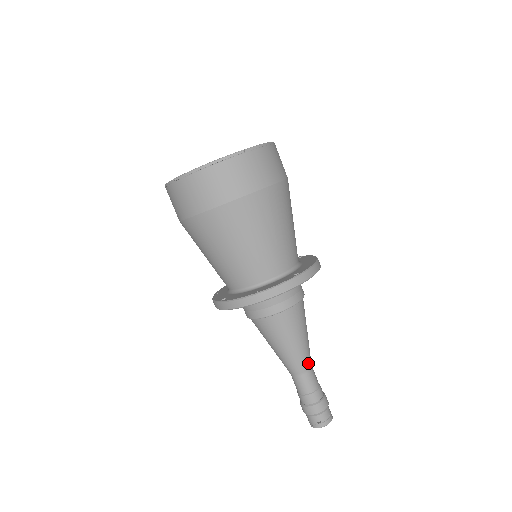
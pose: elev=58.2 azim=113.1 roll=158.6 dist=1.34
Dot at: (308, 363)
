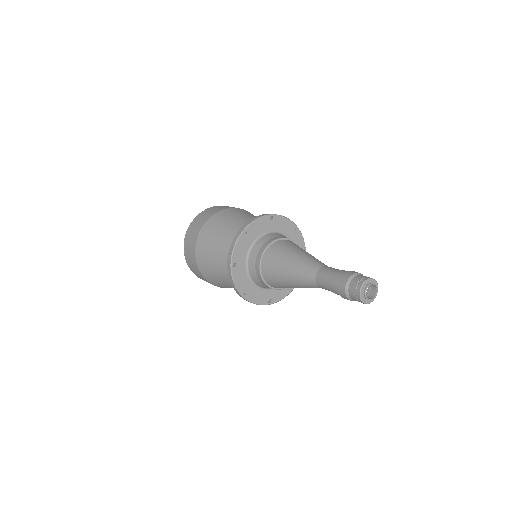
Dot at: (321, 263)
